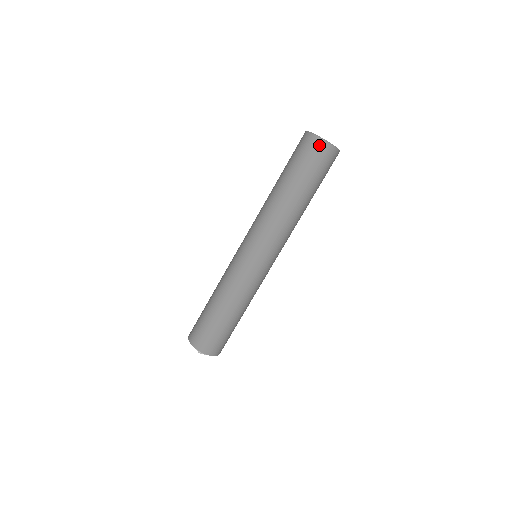
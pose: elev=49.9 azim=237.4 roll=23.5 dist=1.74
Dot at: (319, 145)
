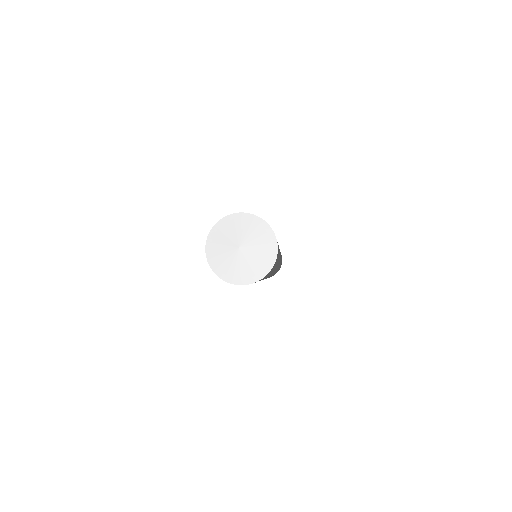
Dot at: occluded
